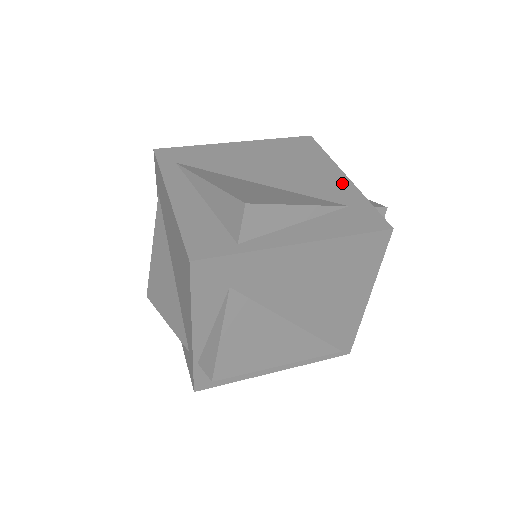
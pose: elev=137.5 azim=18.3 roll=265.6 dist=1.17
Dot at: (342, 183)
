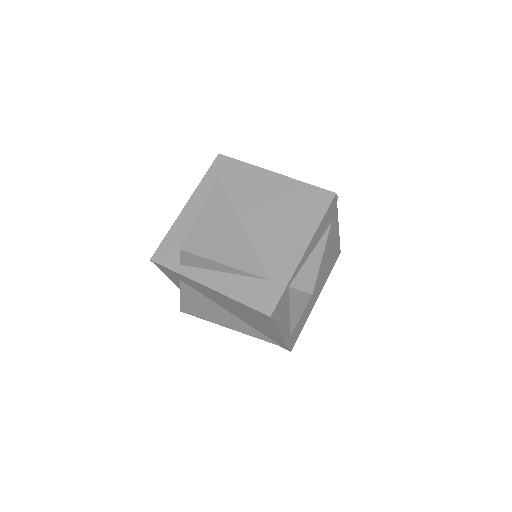
Dot at: (292, 257)
